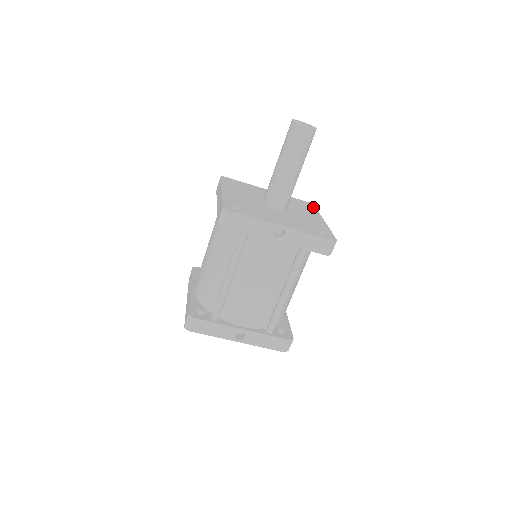
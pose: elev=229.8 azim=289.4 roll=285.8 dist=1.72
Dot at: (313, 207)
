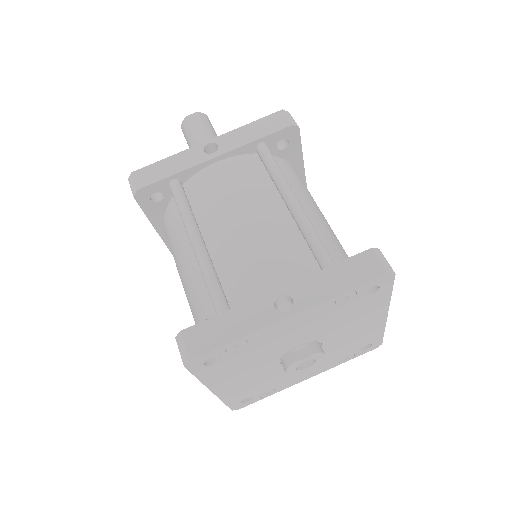
Dot at: occluded
